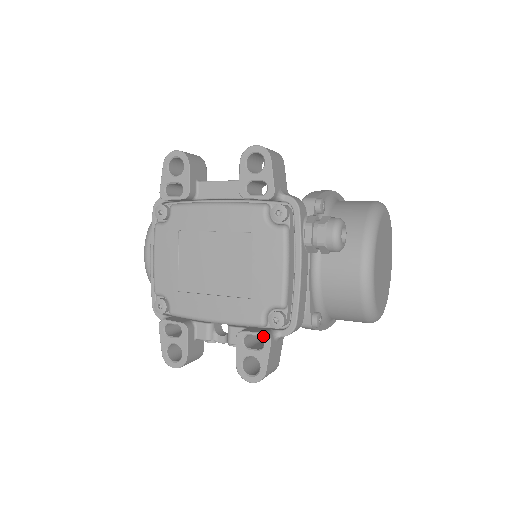
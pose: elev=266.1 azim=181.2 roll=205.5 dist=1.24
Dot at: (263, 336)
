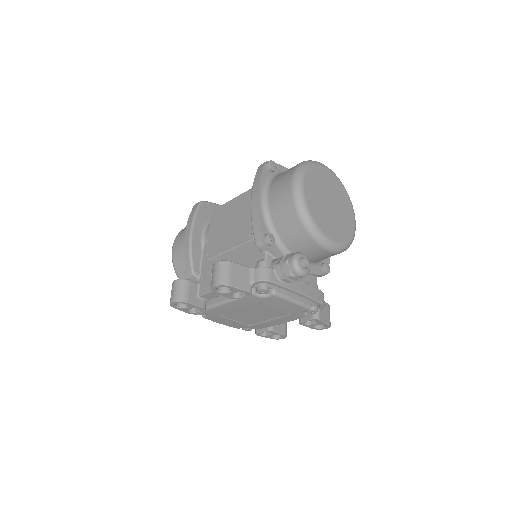
Dot at: occluded
